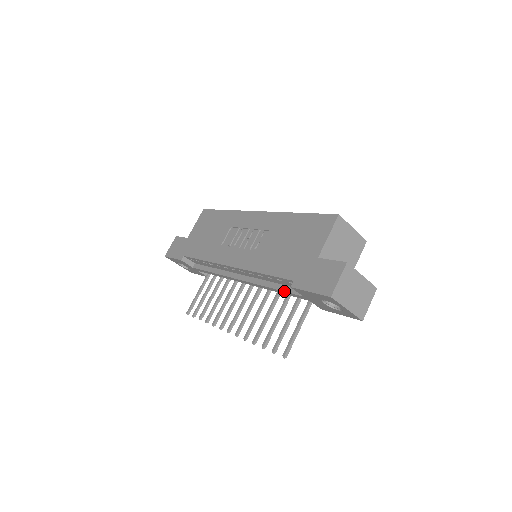
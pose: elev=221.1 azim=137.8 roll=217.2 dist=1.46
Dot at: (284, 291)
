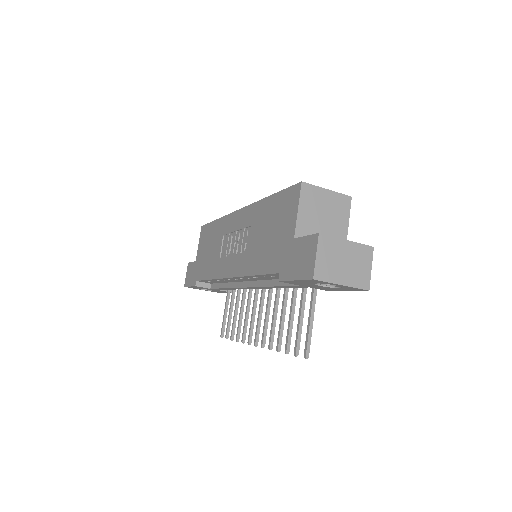
Dot at: (282, 286)
